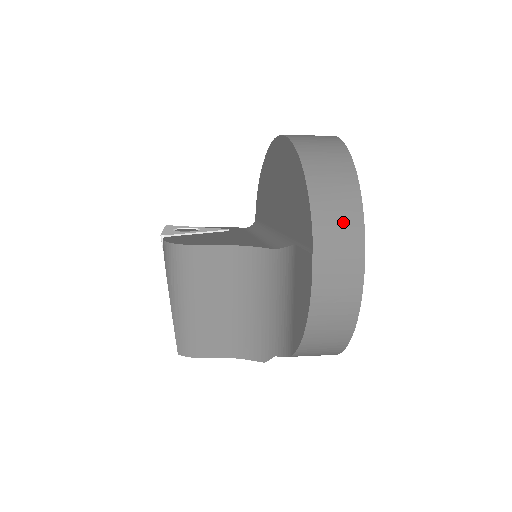
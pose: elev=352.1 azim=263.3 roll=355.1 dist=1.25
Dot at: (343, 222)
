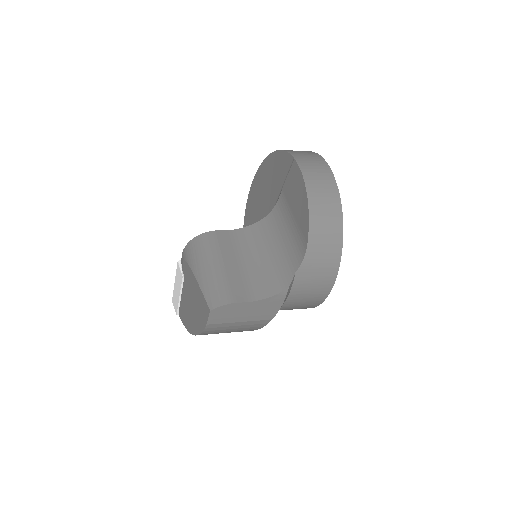
Dot at: (305, 153)
